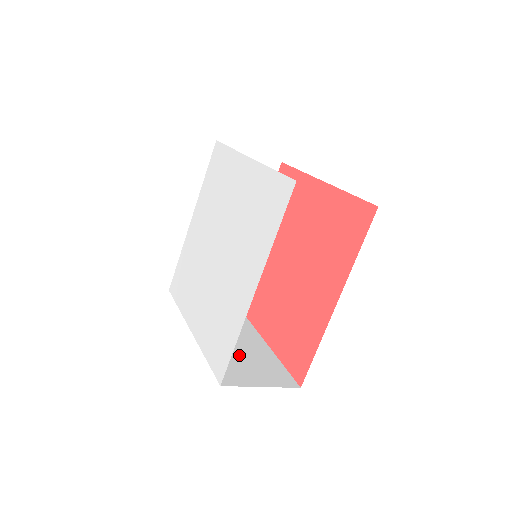
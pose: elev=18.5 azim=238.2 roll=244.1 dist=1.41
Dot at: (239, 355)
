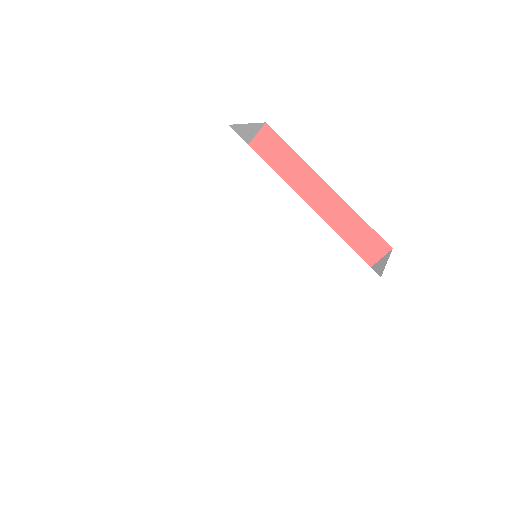
Dot at: occluded
